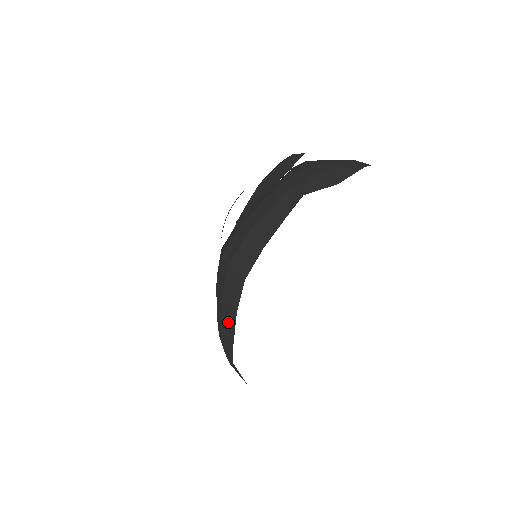
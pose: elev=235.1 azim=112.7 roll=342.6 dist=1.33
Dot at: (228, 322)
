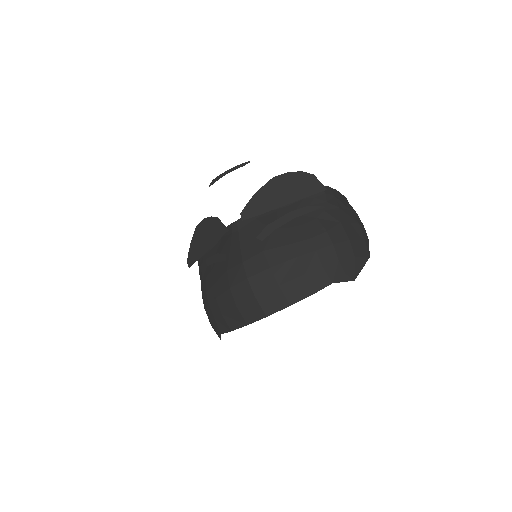
Dot at: (233, 320)
